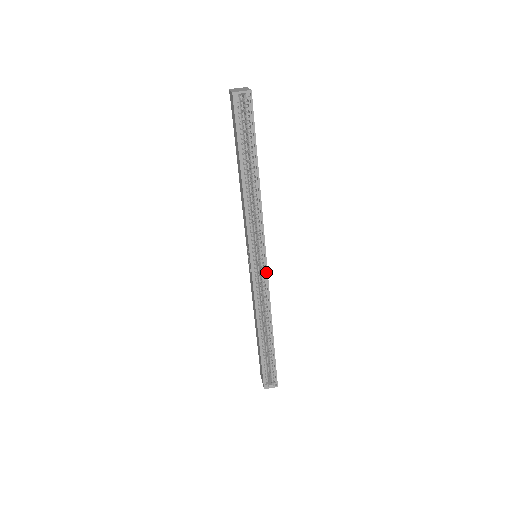
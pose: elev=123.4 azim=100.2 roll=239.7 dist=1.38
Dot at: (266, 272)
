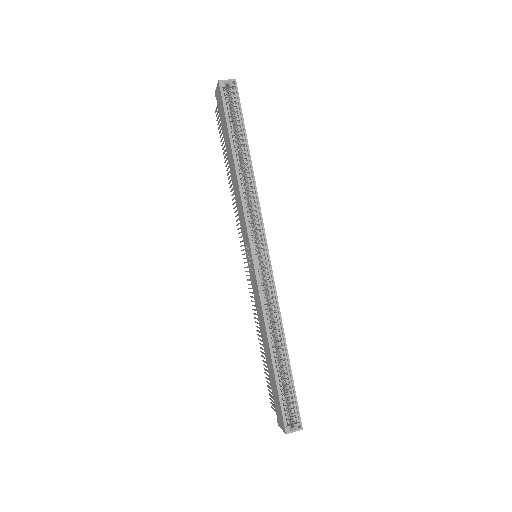
Dot at: (269, 265)
